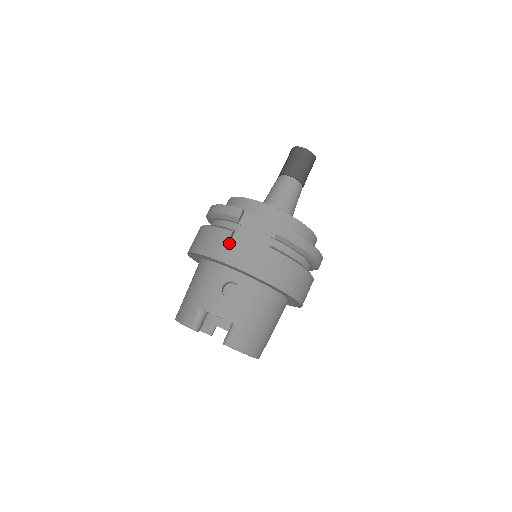
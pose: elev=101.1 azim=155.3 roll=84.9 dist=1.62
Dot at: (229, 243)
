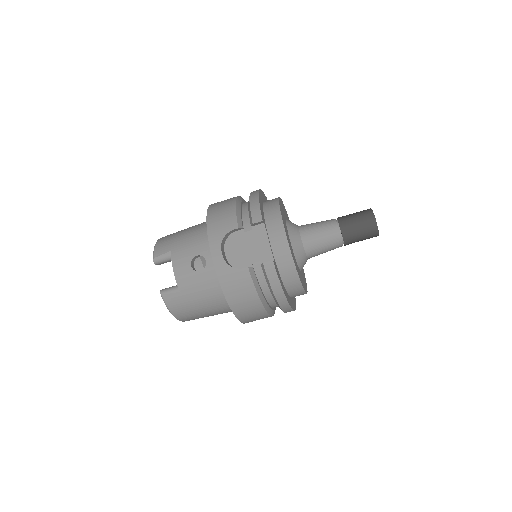
Dot at: (227, 233)
